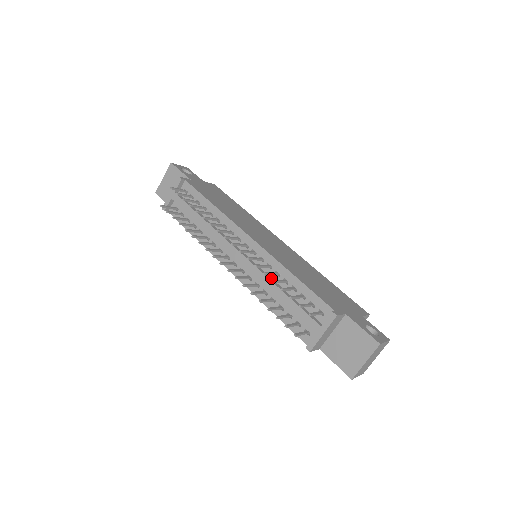
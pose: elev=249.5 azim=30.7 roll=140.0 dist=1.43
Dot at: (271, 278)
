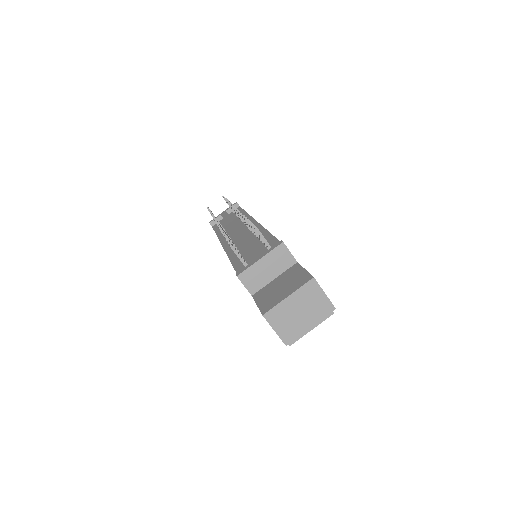
Dot at: occluded
